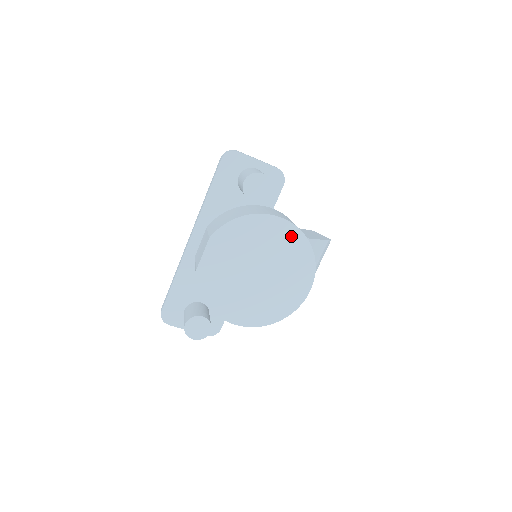
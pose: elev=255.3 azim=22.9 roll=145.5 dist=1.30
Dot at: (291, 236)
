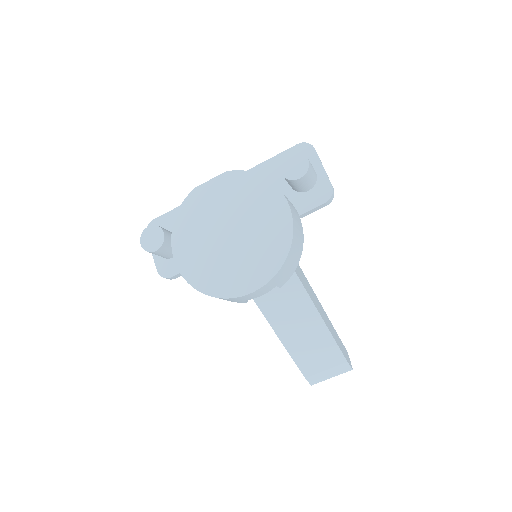
Dot at: (282, 226)
